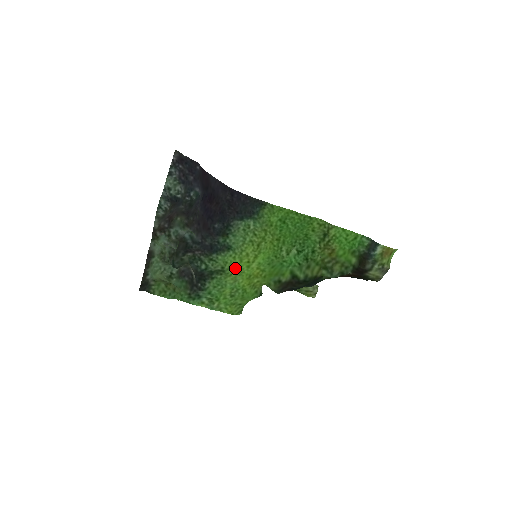
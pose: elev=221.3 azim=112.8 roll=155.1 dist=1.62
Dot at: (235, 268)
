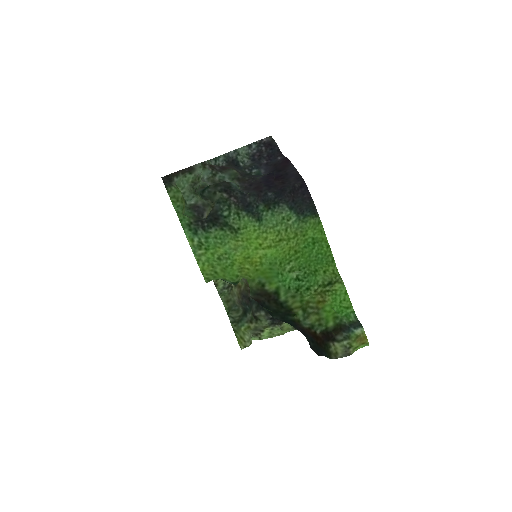
Dot at: (247, 239)
